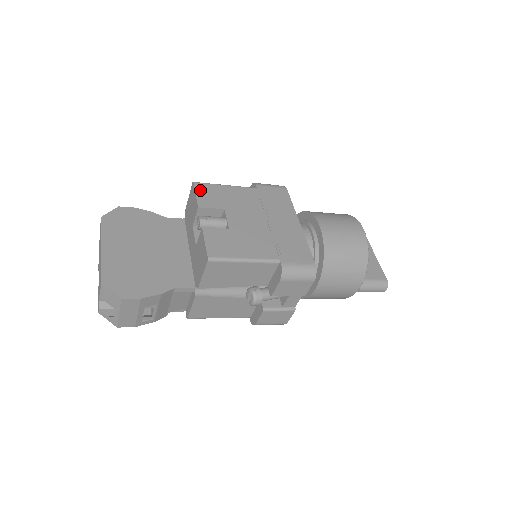
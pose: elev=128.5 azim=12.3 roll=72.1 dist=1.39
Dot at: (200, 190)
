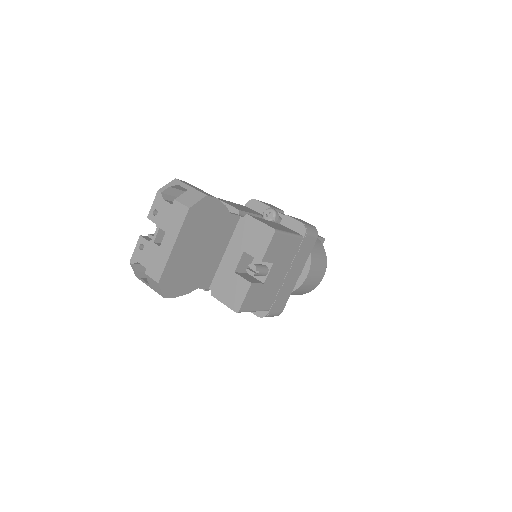
Dot at: (273, 242)
